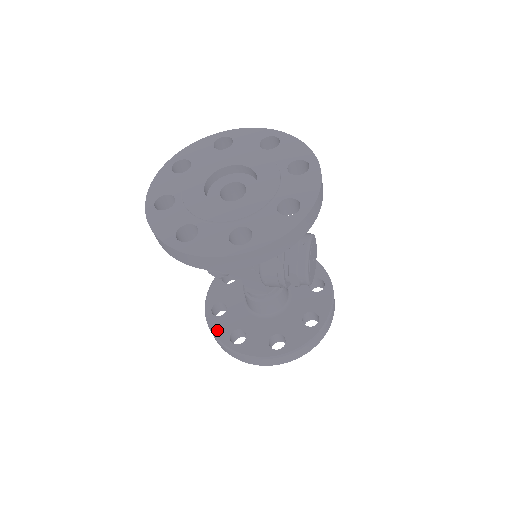
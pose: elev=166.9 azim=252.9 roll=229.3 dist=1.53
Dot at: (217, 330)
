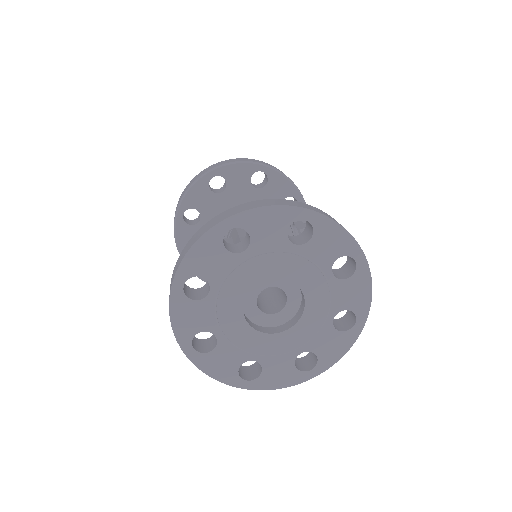
Dot at: occluded
